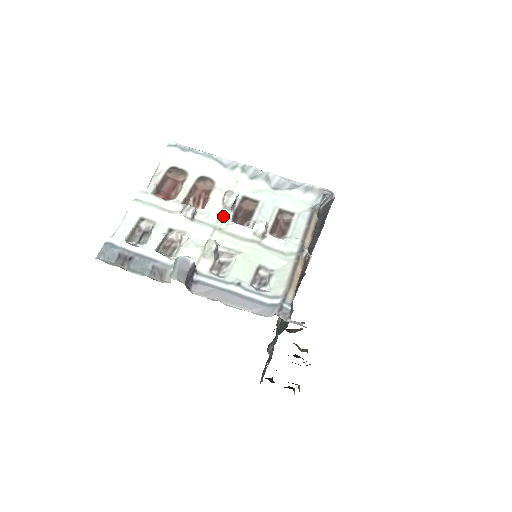
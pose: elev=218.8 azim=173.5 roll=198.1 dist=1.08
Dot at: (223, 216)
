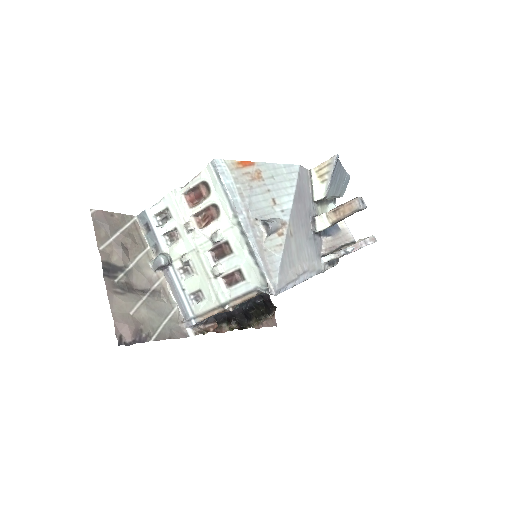
Dot at: (206, 244)
